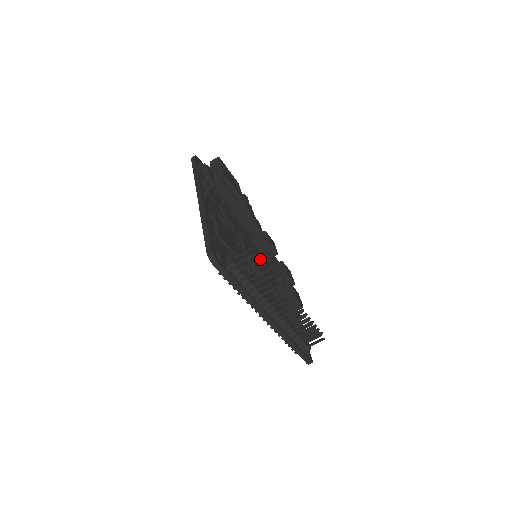
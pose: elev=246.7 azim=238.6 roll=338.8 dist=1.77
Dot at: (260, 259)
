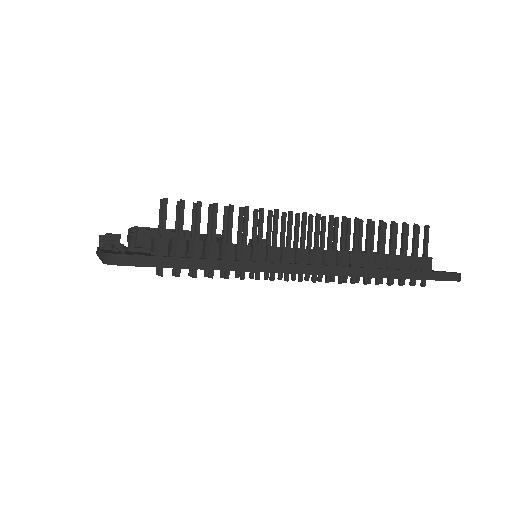
Dot at: (193, 205)
